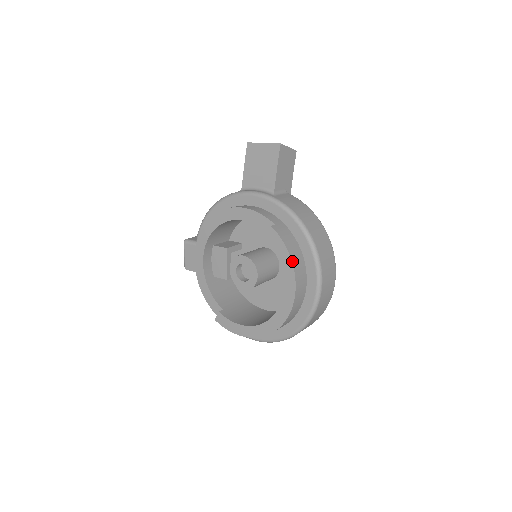
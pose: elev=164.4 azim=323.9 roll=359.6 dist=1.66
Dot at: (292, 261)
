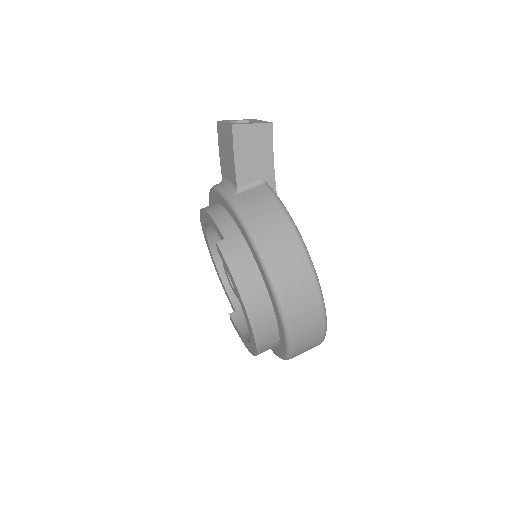
Dot at: (238, 288)
